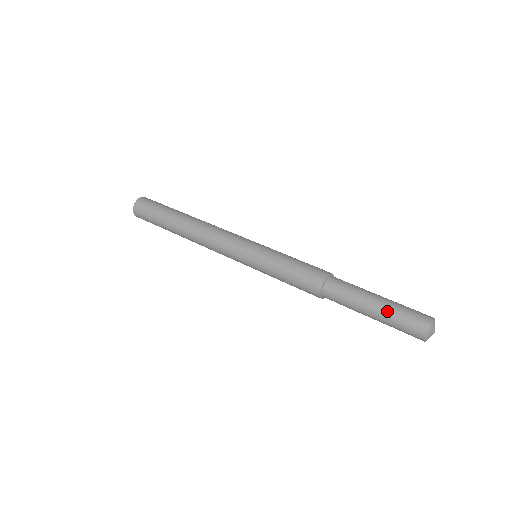
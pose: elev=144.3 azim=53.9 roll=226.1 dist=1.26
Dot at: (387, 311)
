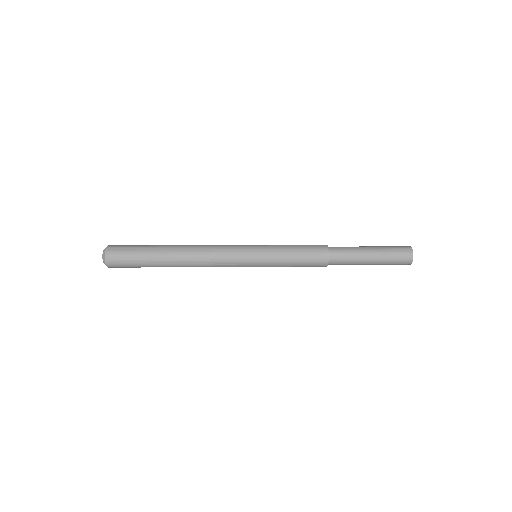
Dot at: (382, 254)
